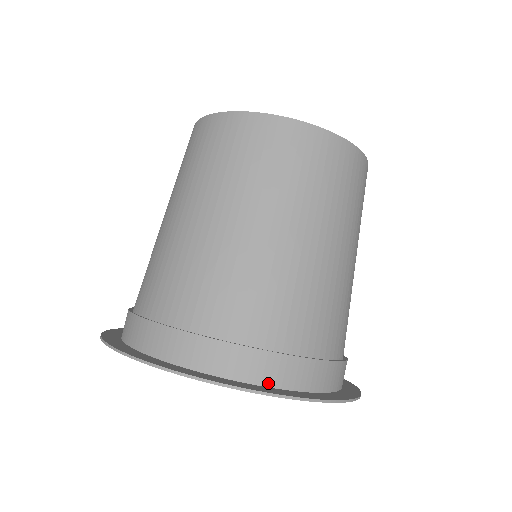
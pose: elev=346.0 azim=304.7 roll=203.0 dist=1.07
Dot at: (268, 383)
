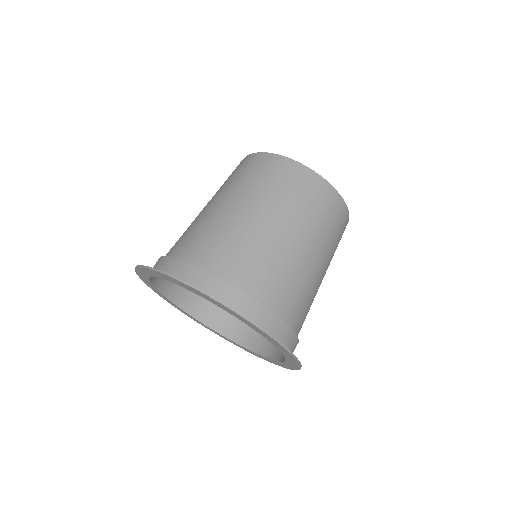
Dot at: occluded
